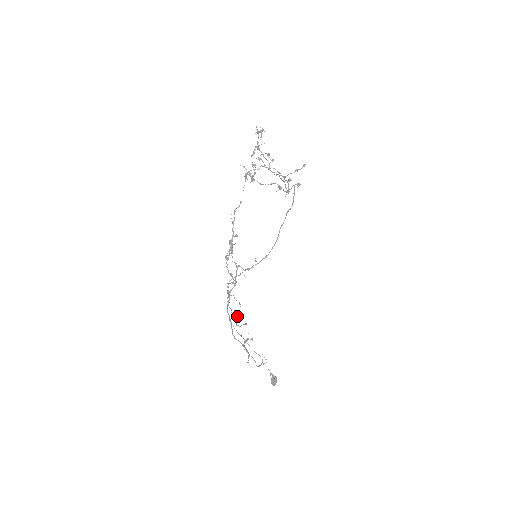
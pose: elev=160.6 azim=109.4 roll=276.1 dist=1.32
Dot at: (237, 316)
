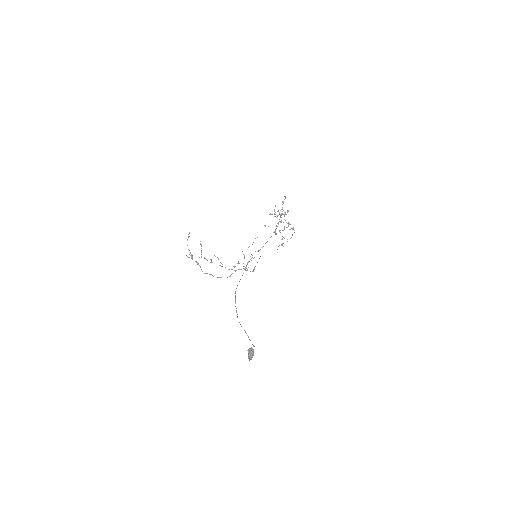
Dot at: (211, 262)
